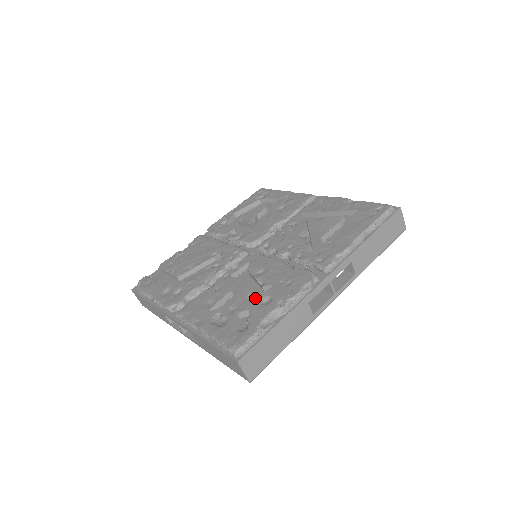
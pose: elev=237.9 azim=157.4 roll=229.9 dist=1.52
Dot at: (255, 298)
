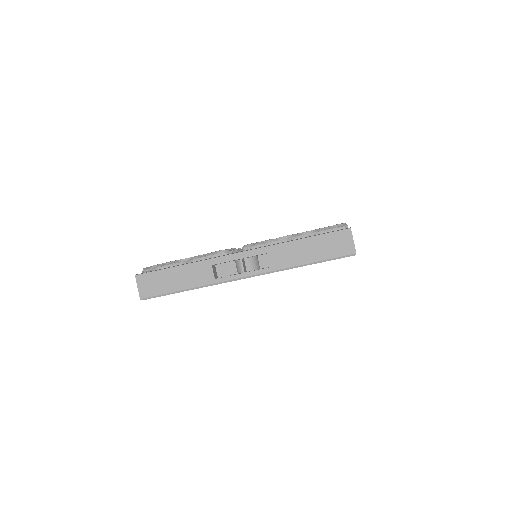
Dot at: occluded
